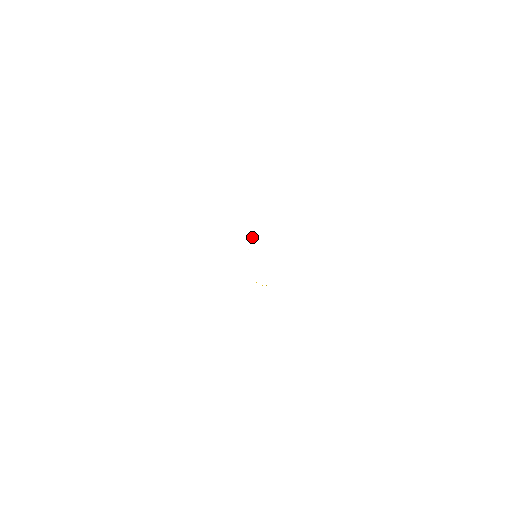
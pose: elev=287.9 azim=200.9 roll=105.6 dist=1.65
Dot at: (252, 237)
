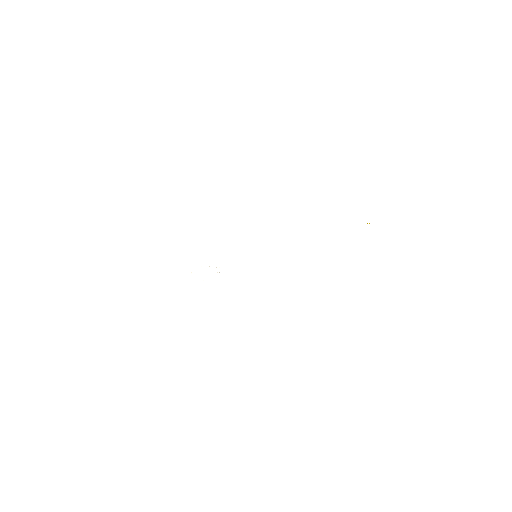
Dot at: occluded
